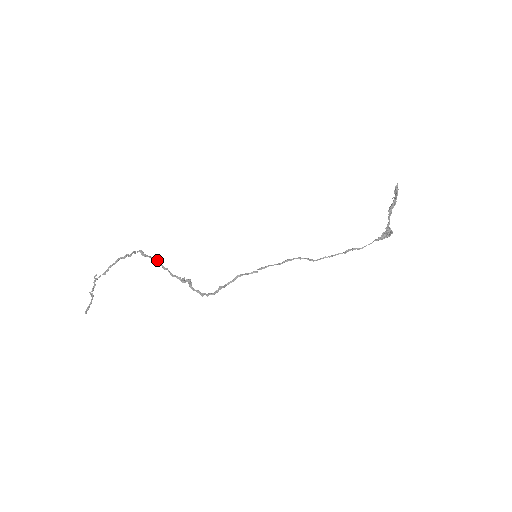
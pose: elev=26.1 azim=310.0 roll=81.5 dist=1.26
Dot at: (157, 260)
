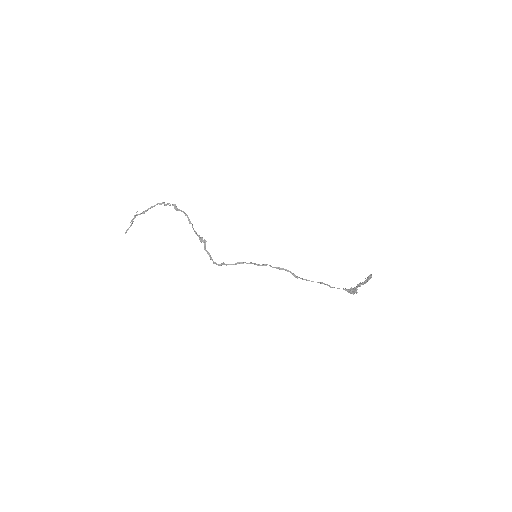
Dot at: (186, 214)
